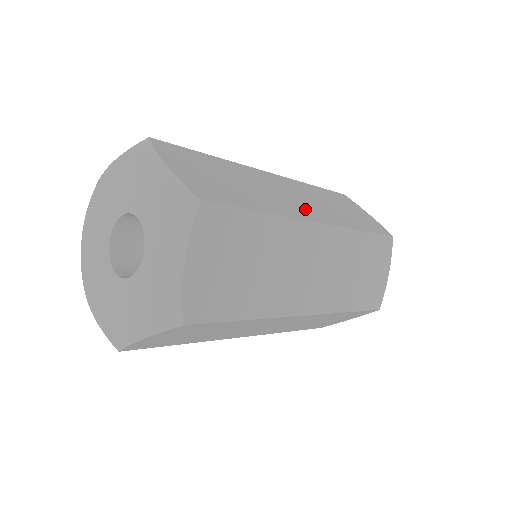
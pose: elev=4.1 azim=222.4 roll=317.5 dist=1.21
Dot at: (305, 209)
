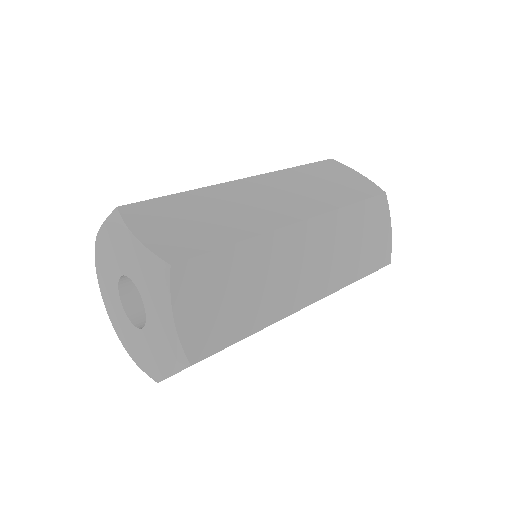
Dot at: (281, 211)
